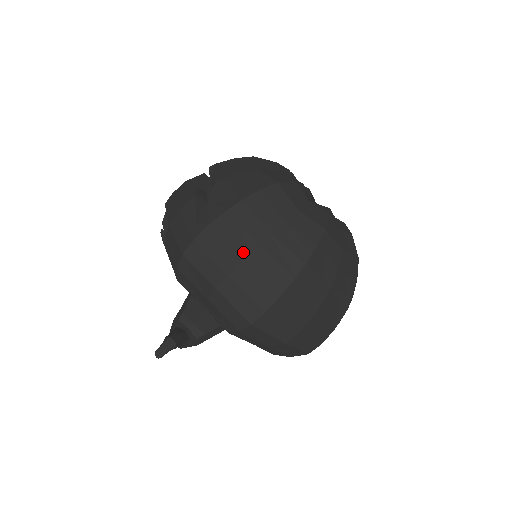
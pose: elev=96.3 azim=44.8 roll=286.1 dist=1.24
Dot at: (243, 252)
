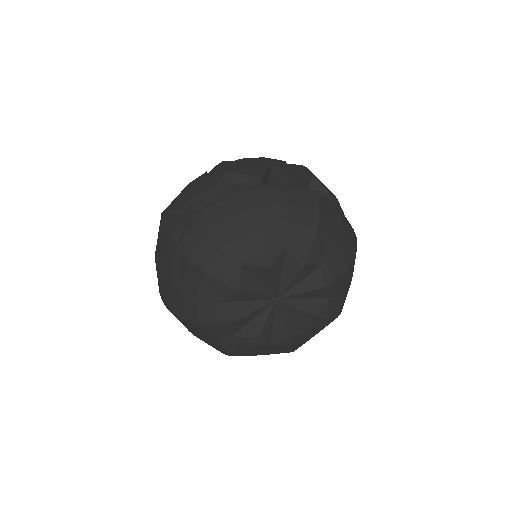
Dot at: (159, 263)
